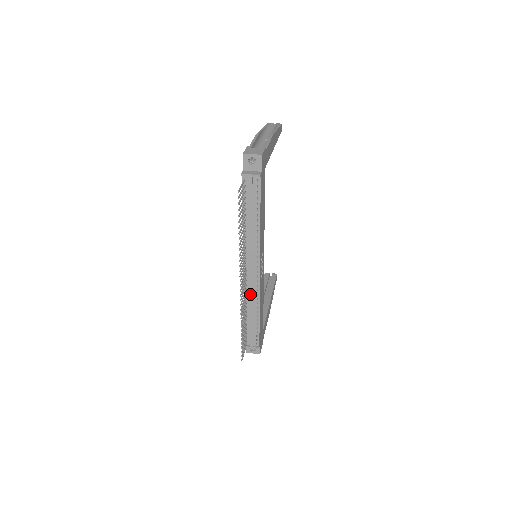
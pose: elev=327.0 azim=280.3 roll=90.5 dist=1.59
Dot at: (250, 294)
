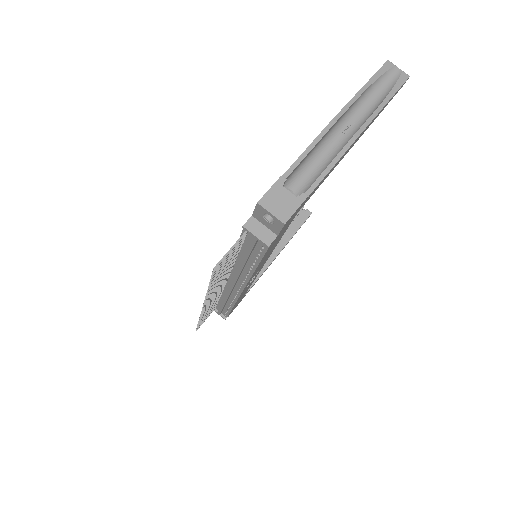
Dot at: (226, 294)
